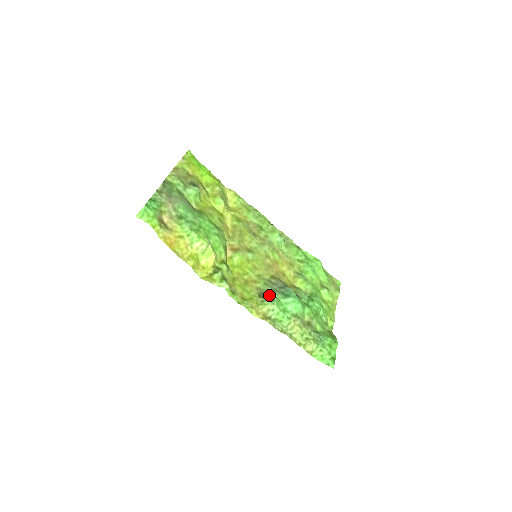
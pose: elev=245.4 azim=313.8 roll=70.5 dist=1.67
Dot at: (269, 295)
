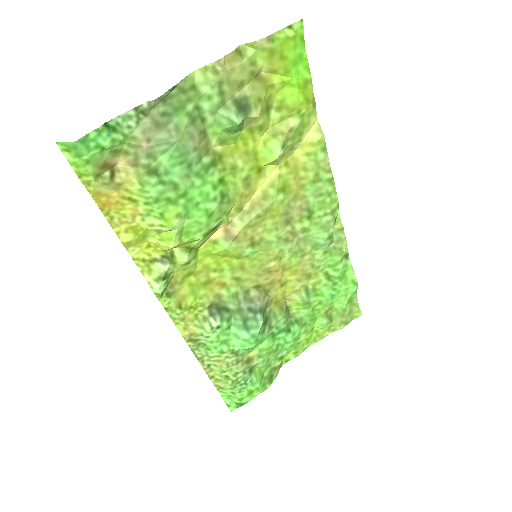
Dot at: (220, 317)
